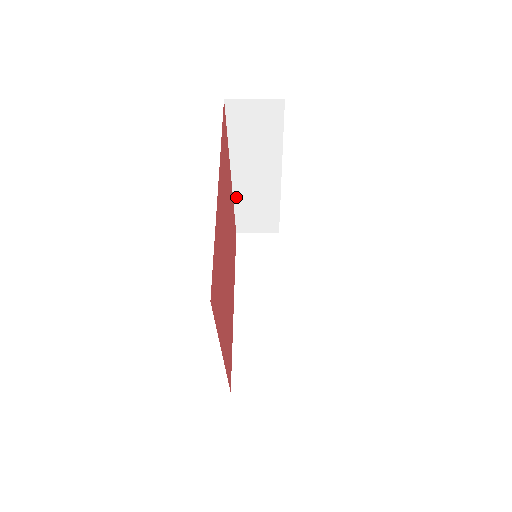
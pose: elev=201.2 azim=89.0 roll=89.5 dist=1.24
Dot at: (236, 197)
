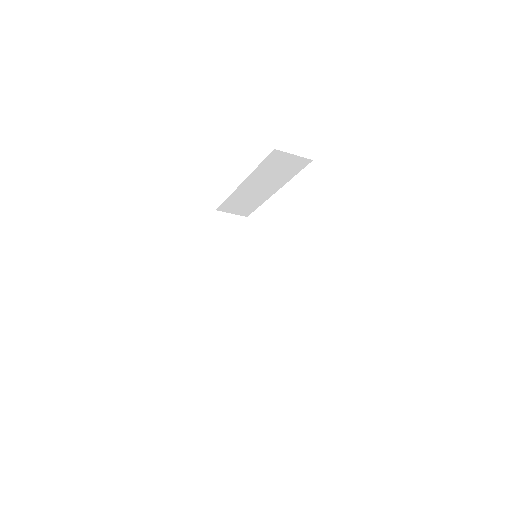
Dot at: (235, 193)
